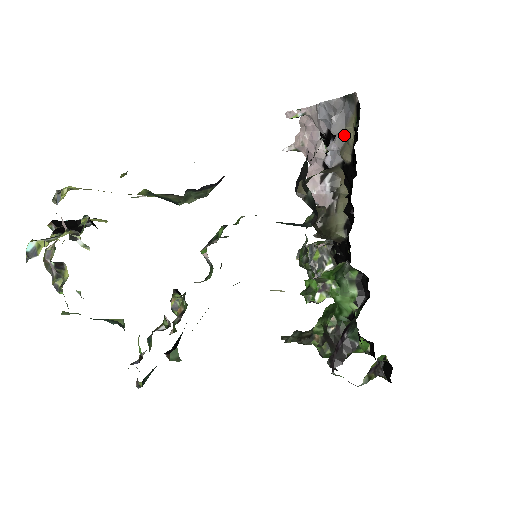
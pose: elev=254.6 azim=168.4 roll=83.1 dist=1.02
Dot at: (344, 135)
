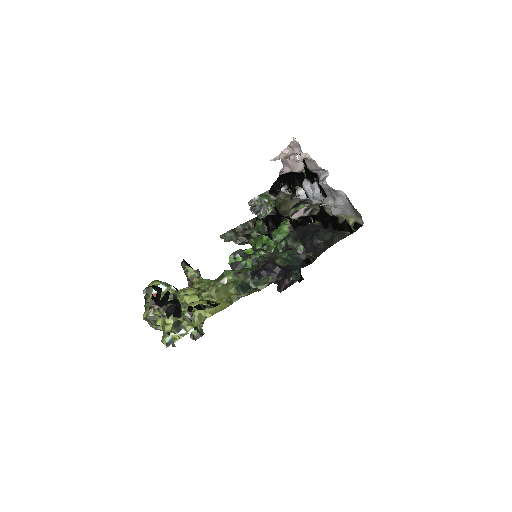
Dot at: occluded
